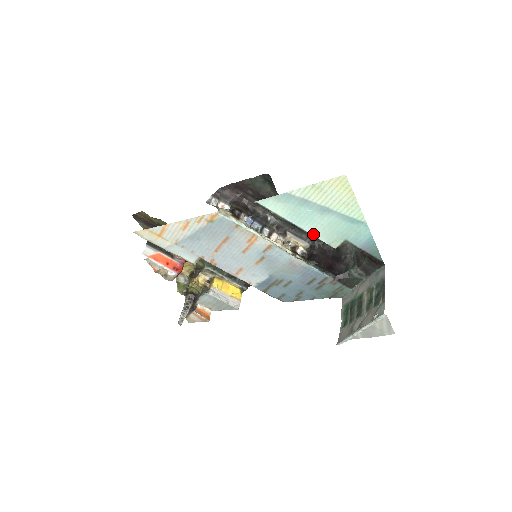
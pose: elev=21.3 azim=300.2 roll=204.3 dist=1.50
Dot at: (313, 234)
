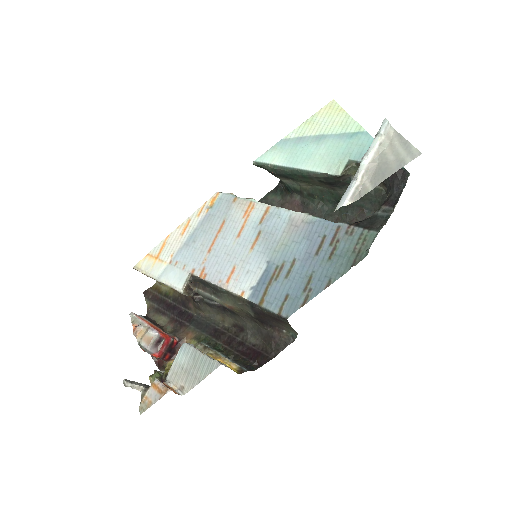
Dot at: (312, 169)
